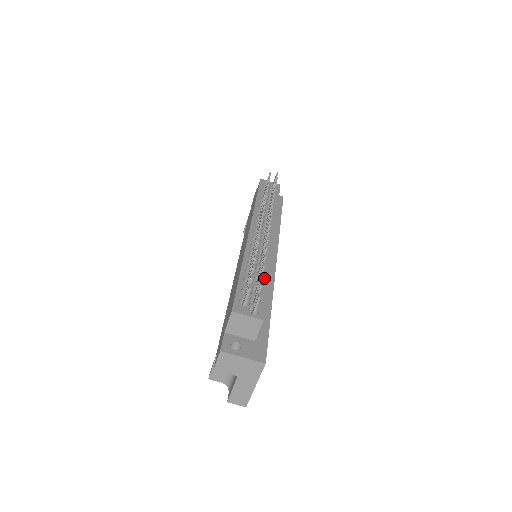
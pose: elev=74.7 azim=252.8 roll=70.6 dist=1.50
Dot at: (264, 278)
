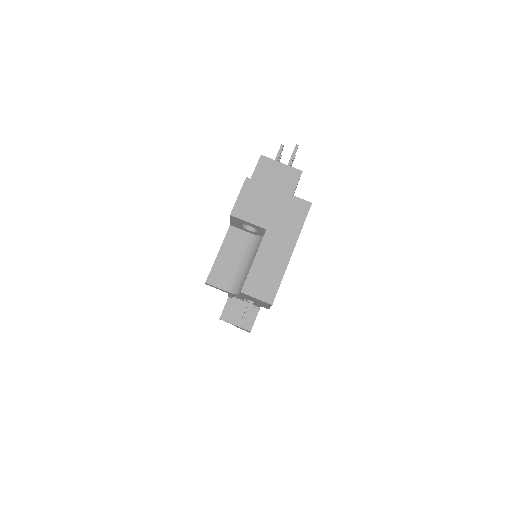
Dot at: occluded
